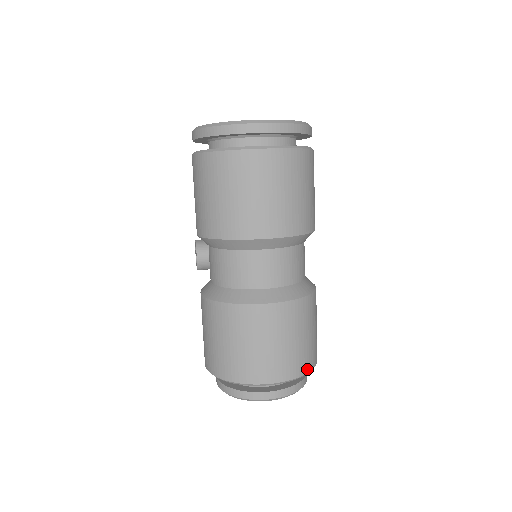
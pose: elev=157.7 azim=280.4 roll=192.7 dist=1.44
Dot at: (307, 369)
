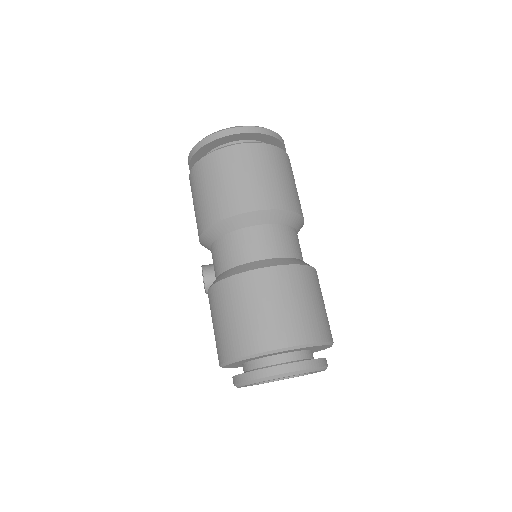
Dot at: (321, 338)
